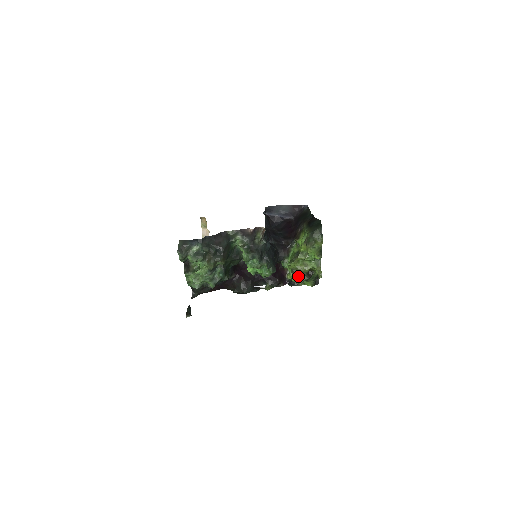
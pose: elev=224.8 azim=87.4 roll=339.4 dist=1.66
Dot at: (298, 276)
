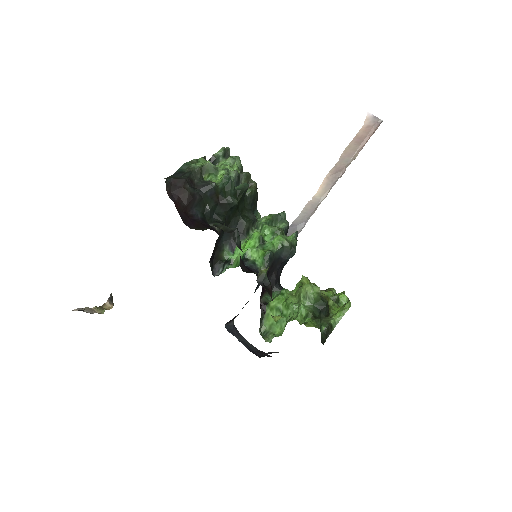
Dot at: occluded
